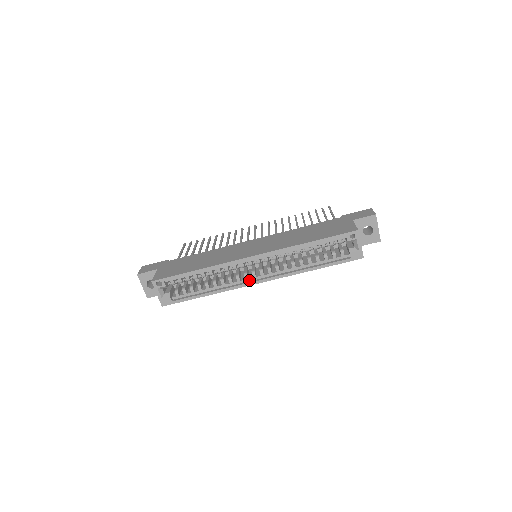
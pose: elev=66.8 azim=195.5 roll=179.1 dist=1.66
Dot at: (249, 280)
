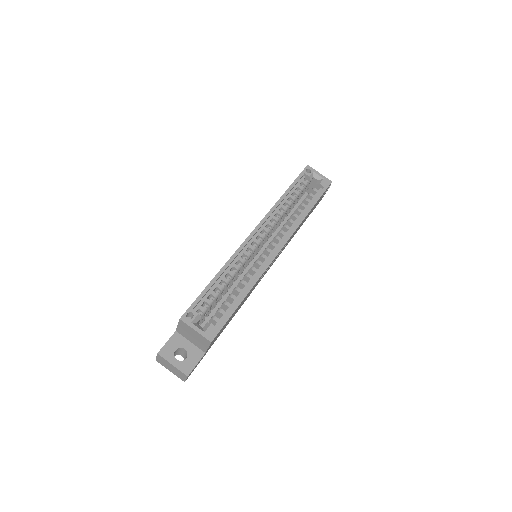
Dot at: (269, 258)
